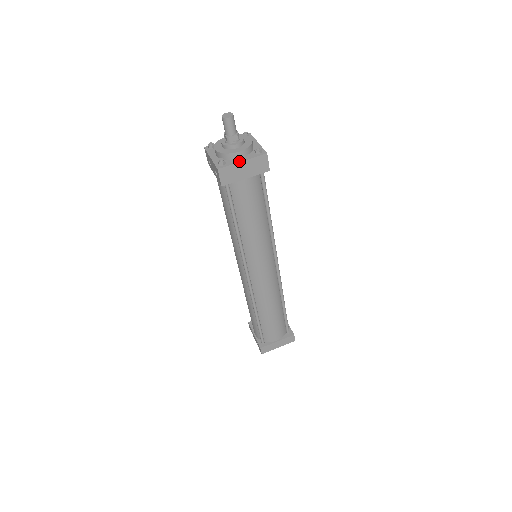
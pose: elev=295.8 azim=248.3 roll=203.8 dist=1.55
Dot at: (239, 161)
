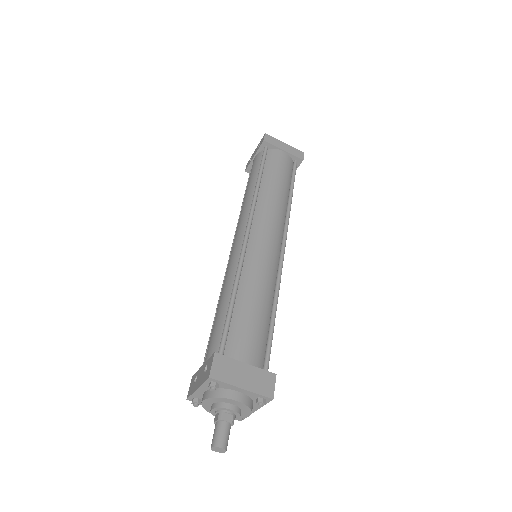
Dot at: occluded
